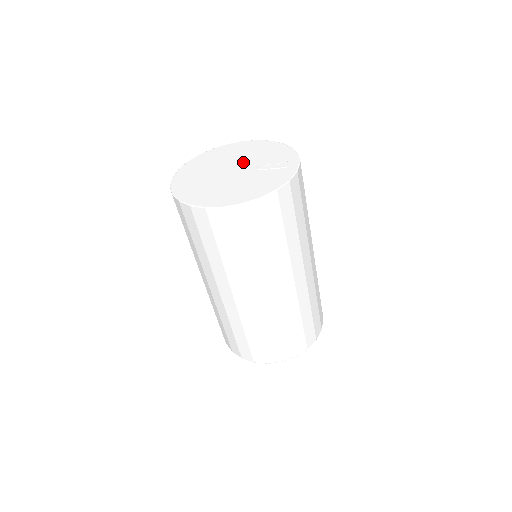
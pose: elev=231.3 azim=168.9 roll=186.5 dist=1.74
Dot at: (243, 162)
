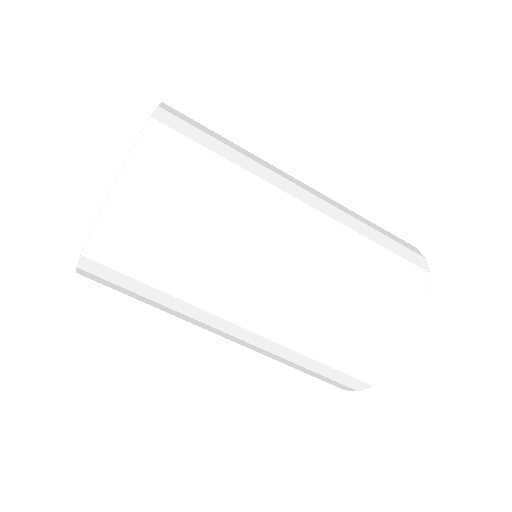
Dot at: occluded
